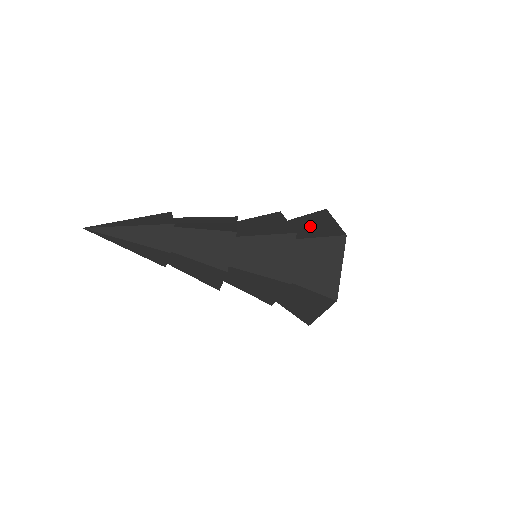
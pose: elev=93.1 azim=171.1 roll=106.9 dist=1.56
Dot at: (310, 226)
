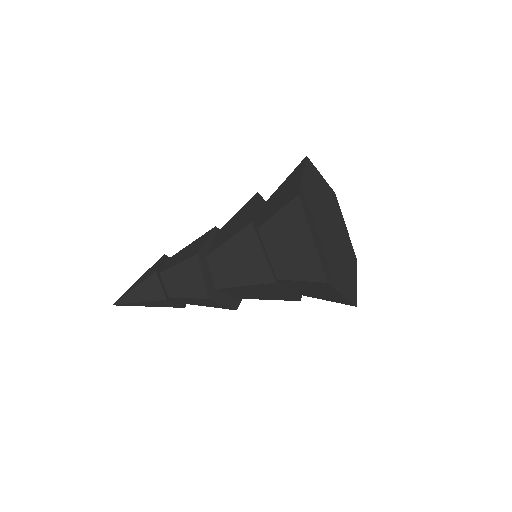
Dot at: (278, 197)
